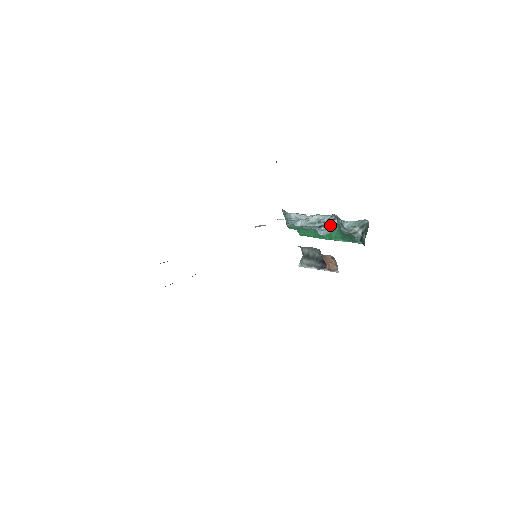
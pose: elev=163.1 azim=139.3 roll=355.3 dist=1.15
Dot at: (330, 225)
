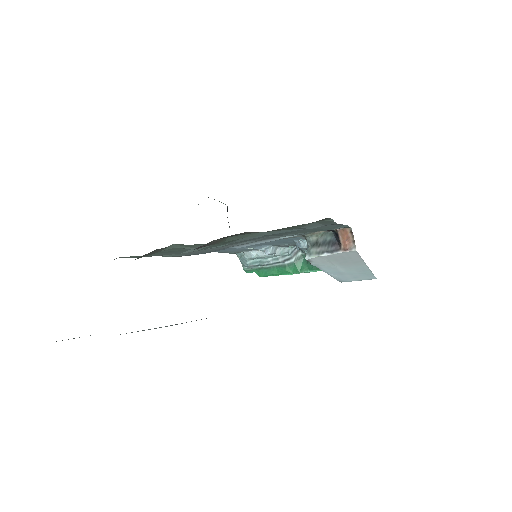
Dot at: (295, 257)
